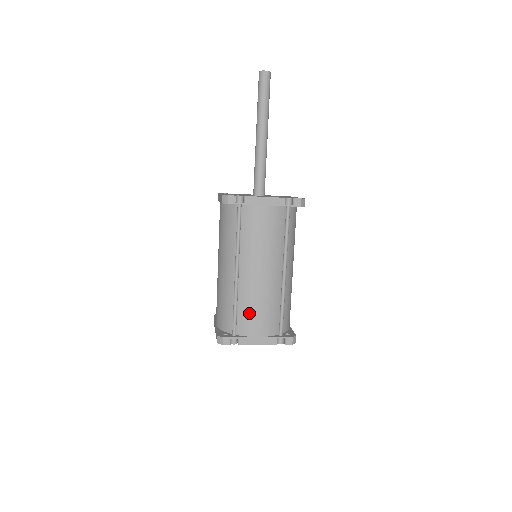
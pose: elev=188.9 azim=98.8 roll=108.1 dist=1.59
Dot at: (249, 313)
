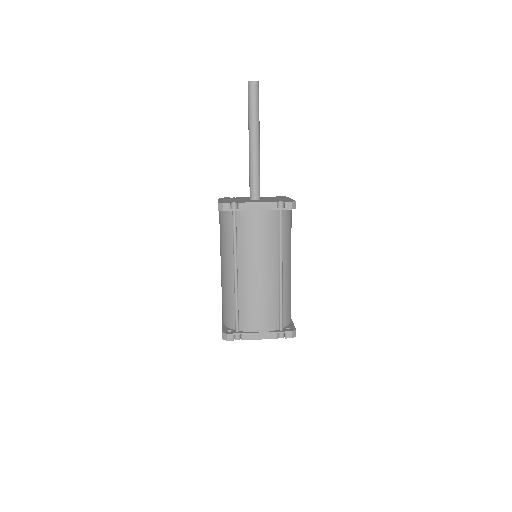
Dot at: (249, 311)
